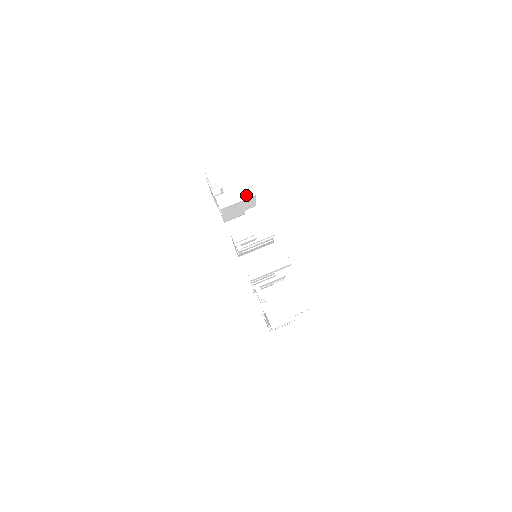
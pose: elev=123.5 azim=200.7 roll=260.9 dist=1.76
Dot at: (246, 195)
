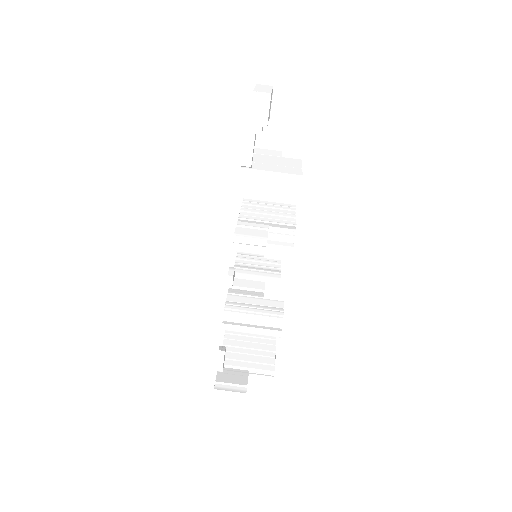
Dot at: (286, 189)
